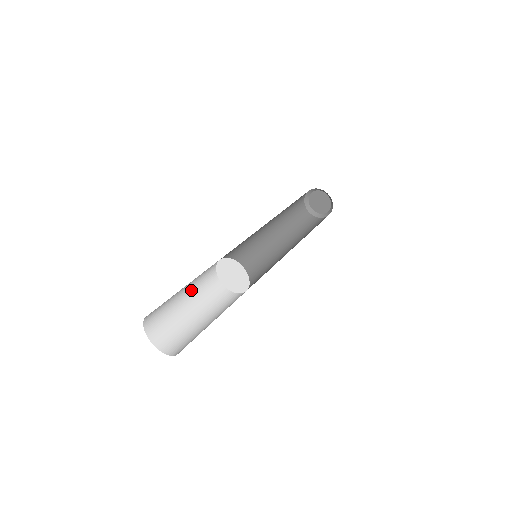
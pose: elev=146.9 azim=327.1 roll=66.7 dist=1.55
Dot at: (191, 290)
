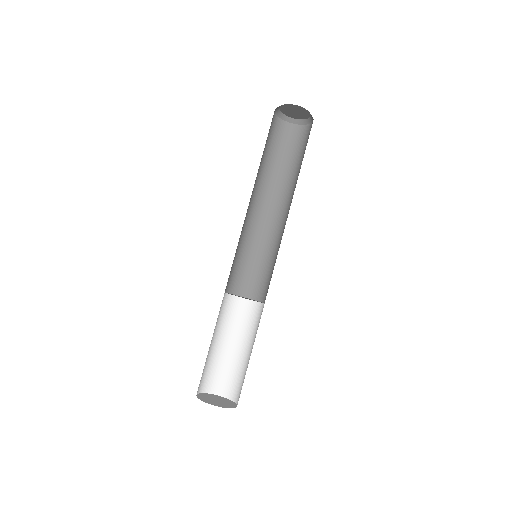
Dot at: occluded
